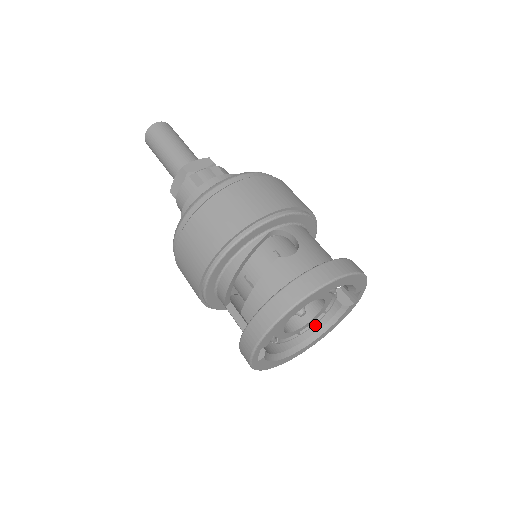
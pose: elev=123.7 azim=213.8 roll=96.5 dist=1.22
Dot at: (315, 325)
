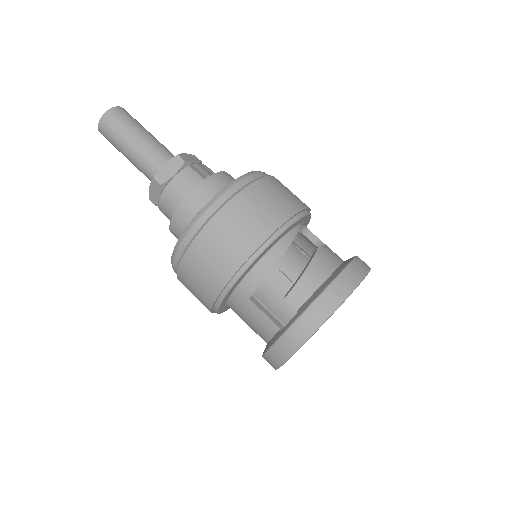
Dot at: occluded
